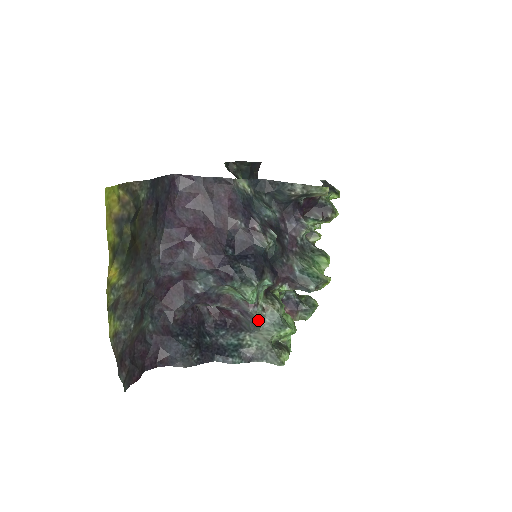
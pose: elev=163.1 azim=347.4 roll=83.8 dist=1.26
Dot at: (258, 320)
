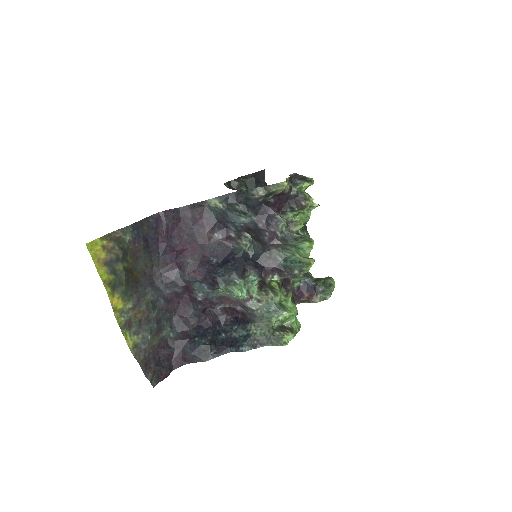
Dot at: (256, 311)
